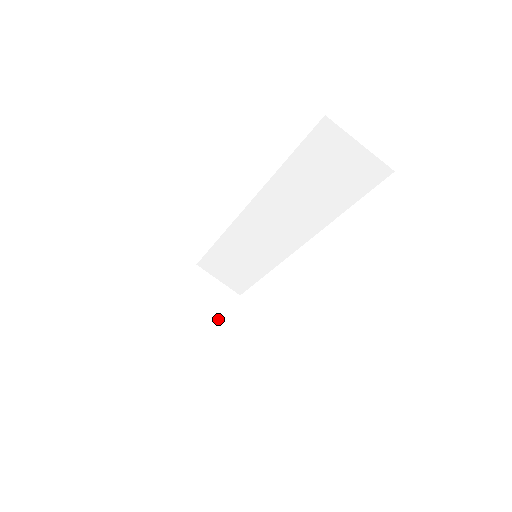
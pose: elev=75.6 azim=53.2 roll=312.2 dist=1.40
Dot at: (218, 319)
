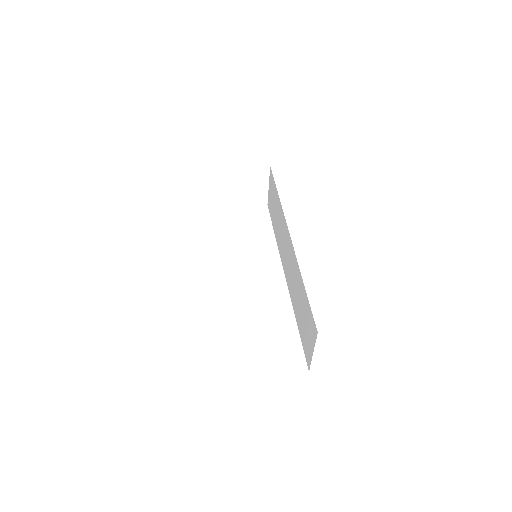
Dot at: (238, 201)
